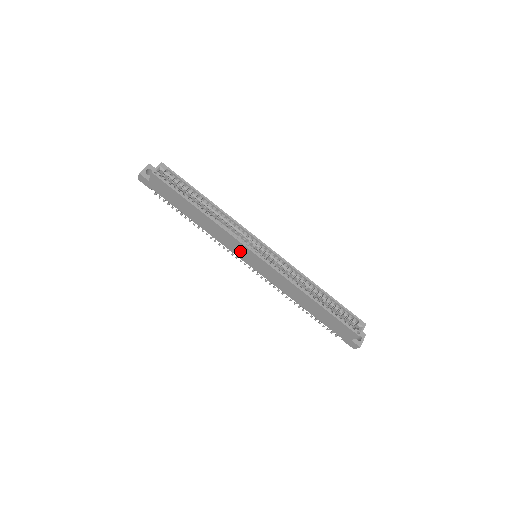
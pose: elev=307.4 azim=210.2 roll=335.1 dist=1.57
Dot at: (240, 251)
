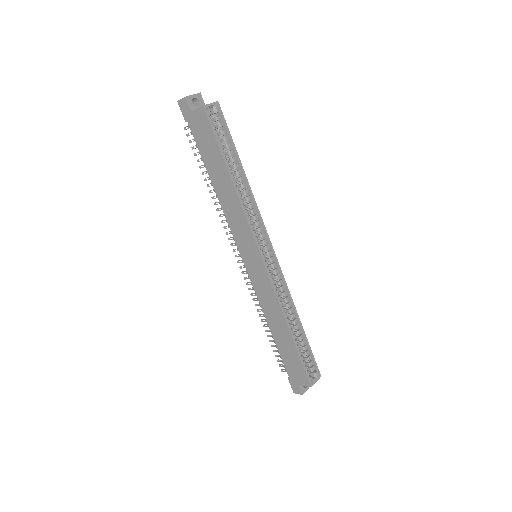
Dot at: (245, 243)
